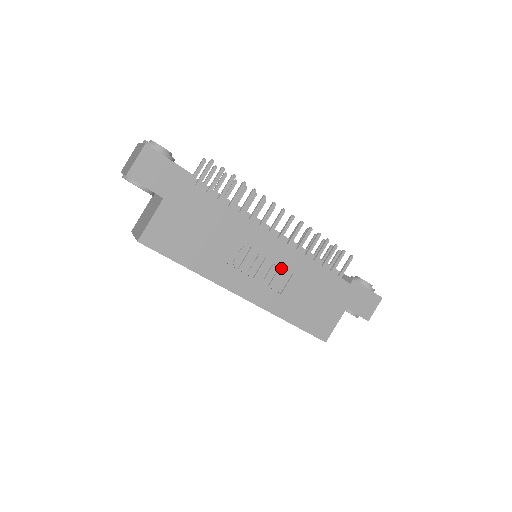
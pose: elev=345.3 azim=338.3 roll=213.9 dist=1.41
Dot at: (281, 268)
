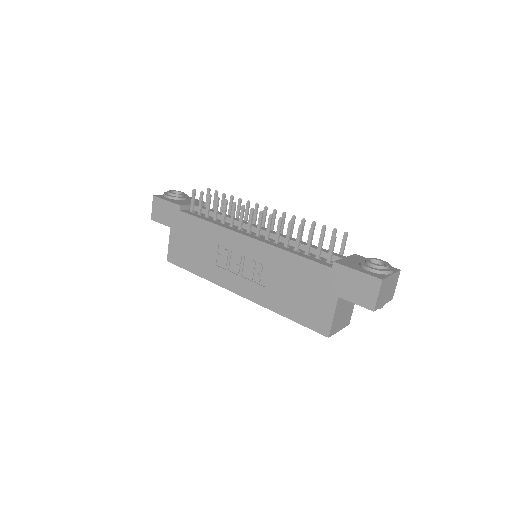
Dot at: (258, 263)
